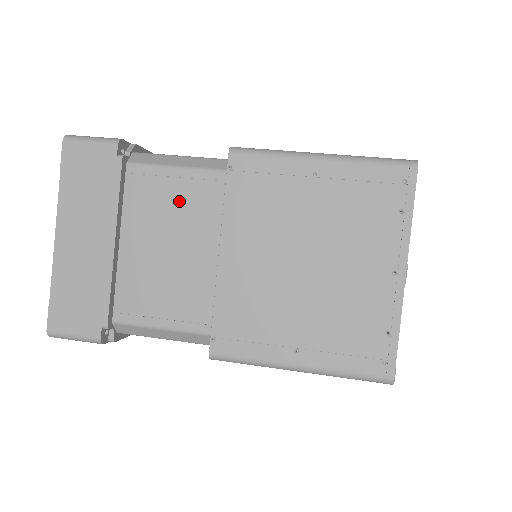
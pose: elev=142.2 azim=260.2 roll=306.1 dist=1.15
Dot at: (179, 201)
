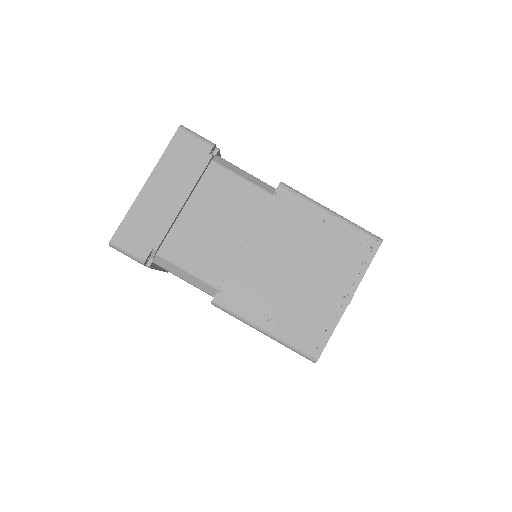
Dot at: occluded
